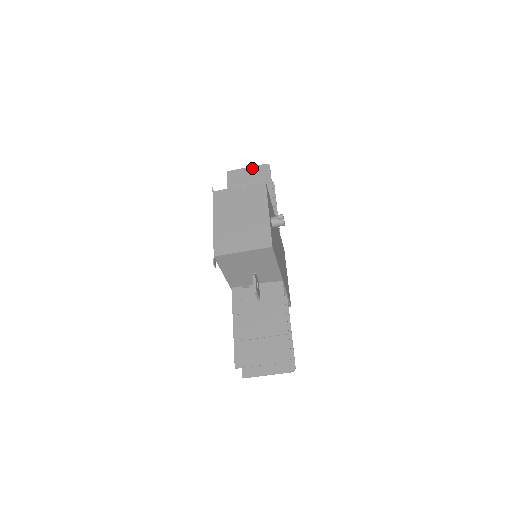
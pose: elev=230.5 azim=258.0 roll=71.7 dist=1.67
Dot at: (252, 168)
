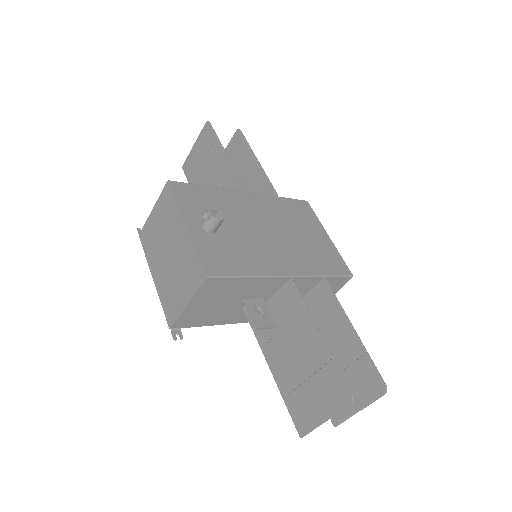
Dot at: (197, 142)
